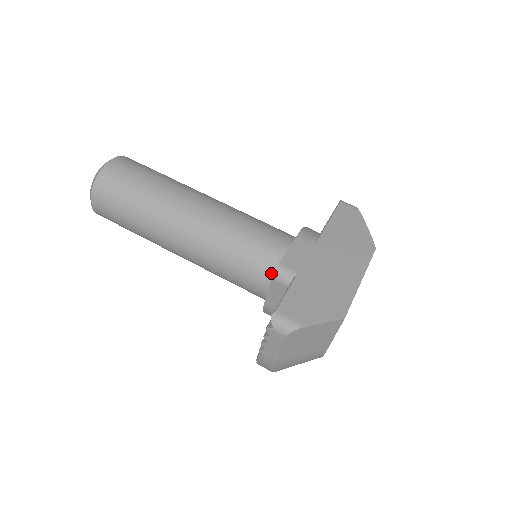
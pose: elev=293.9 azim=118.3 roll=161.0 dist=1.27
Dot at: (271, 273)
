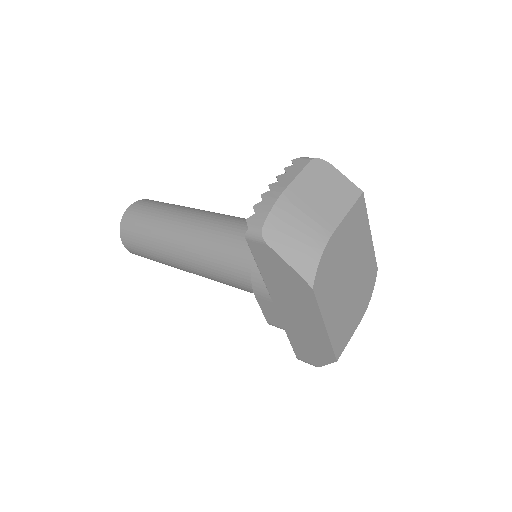
Dot at: occluded
